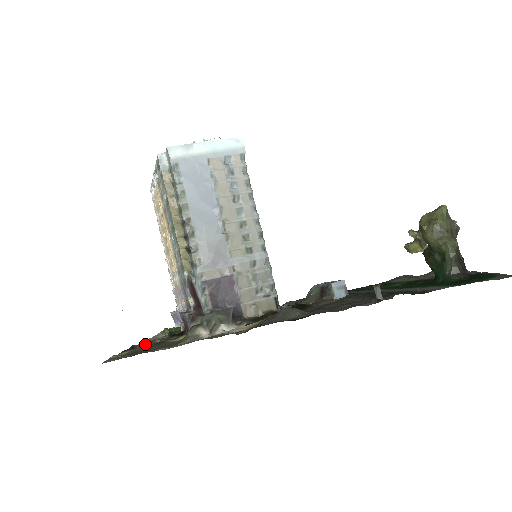
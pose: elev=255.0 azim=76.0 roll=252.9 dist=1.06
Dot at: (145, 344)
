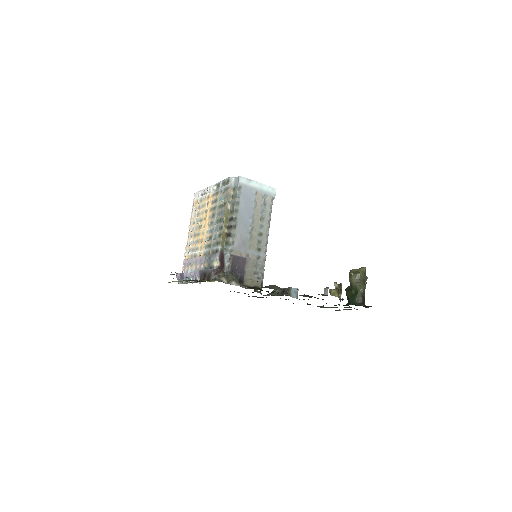
Dot at: occluded
